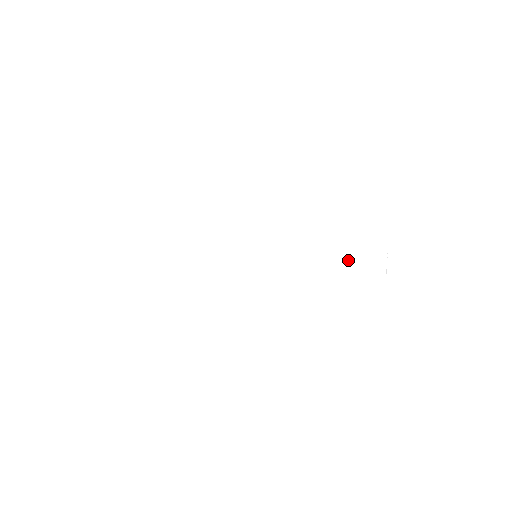
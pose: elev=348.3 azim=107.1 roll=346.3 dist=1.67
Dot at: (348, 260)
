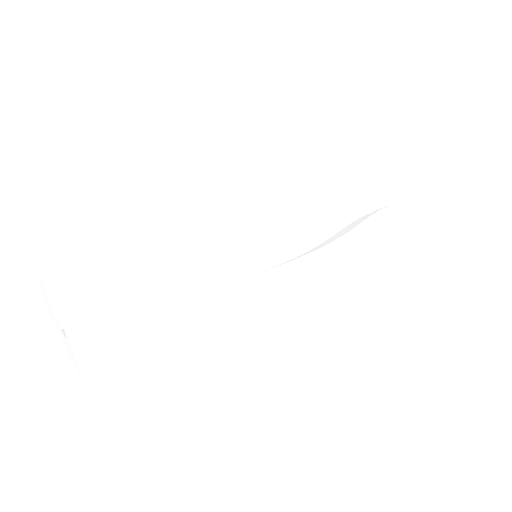
Dot at: (385, 236)
